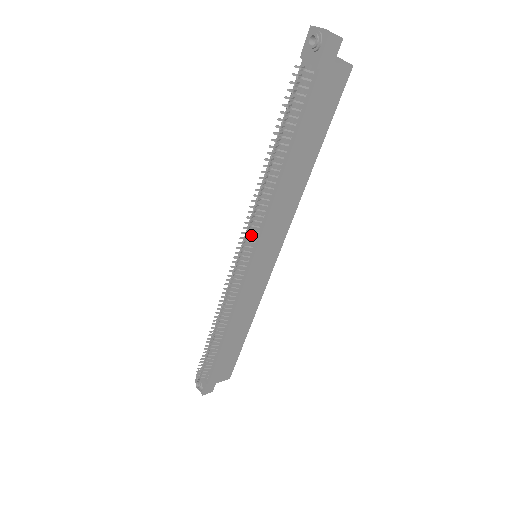
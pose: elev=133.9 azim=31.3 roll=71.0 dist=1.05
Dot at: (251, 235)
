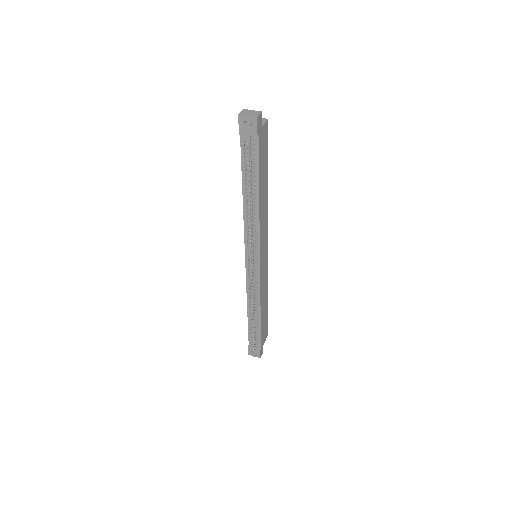
Dot at: (253, 248)
